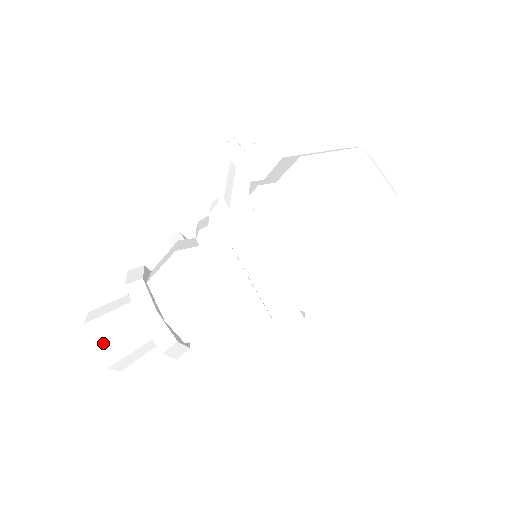
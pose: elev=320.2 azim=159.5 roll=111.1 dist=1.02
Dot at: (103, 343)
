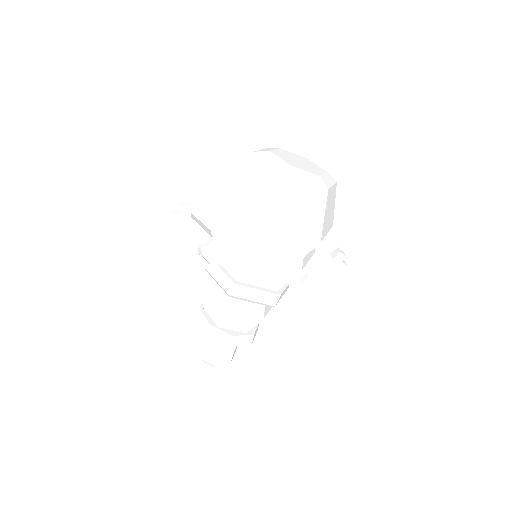
Dot at: (203, 354)
